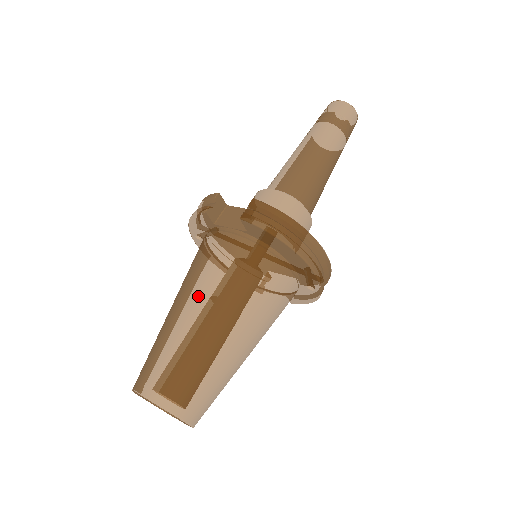
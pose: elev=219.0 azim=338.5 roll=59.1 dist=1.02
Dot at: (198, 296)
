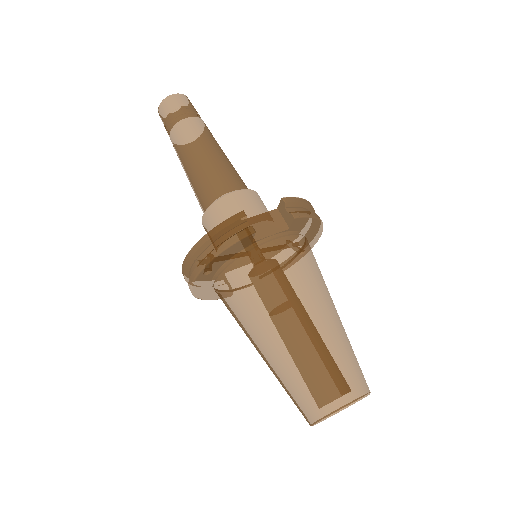
Dot at: (308, 302)
